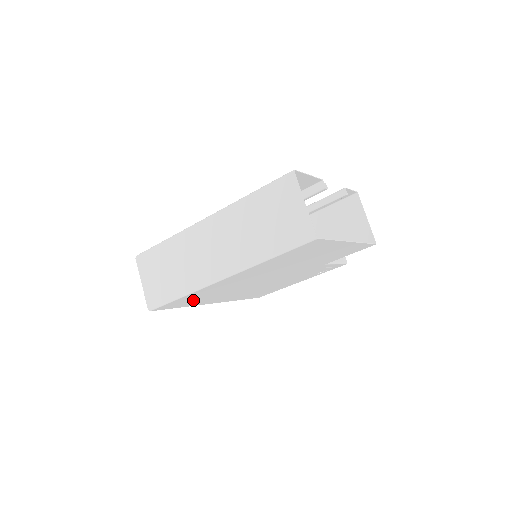
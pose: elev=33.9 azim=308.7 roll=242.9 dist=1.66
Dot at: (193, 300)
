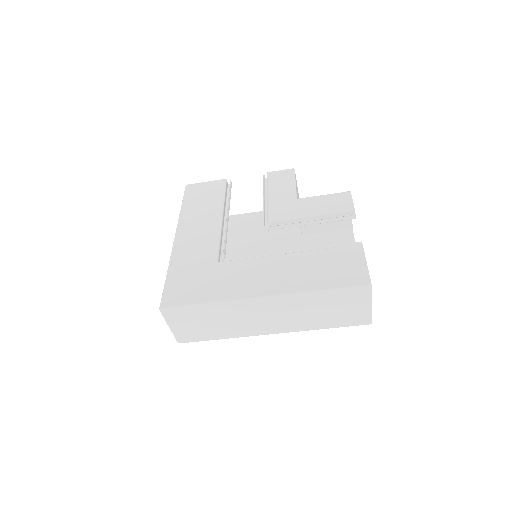
Dot at: occluded
